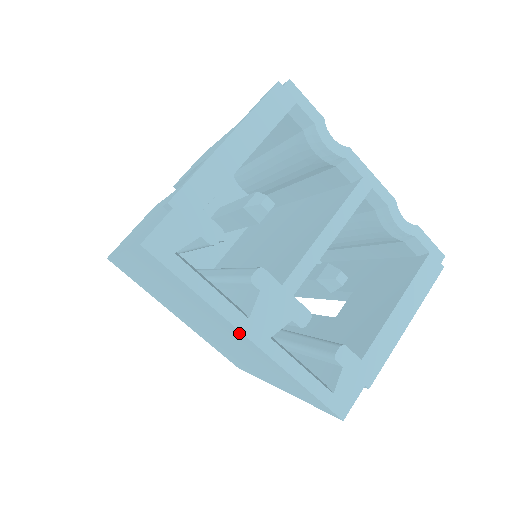
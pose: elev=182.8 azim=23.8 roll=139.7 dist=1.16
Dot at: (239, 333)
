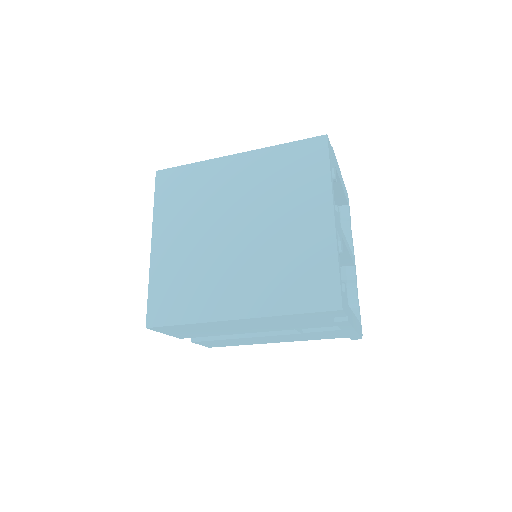
Dot at: (326, 211)
